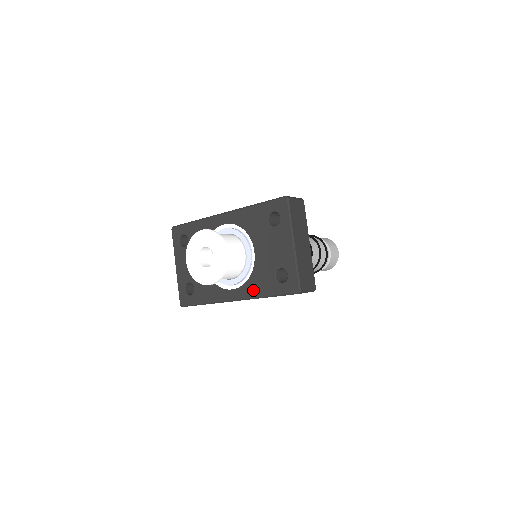
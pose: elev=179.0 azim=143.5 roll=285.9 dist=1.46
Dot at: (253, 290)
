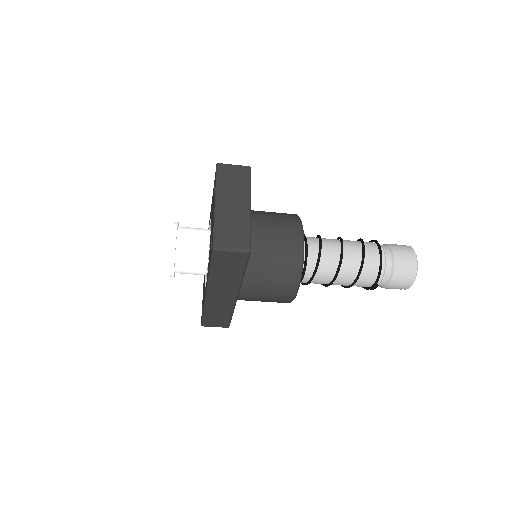
Dot at: occluded
